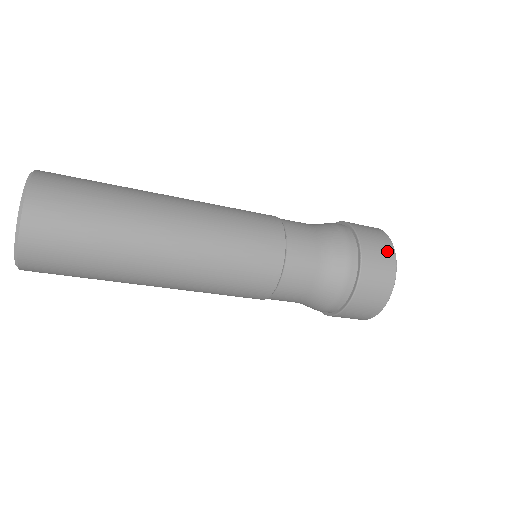
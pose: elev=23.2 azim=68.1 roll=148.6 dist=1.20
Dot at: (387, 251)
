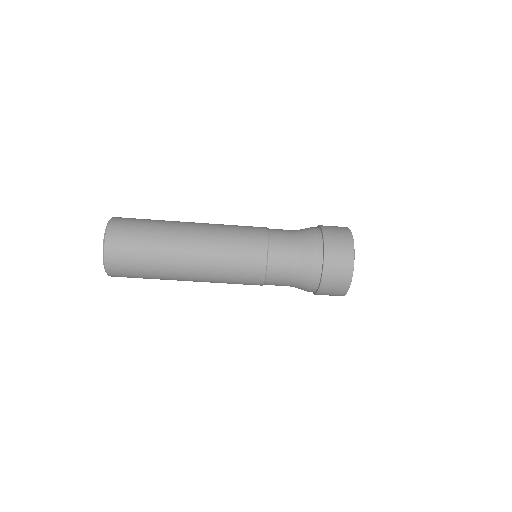
Dot at: occluded
